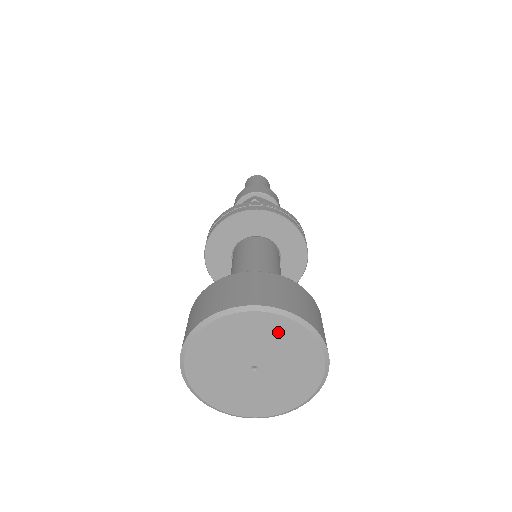
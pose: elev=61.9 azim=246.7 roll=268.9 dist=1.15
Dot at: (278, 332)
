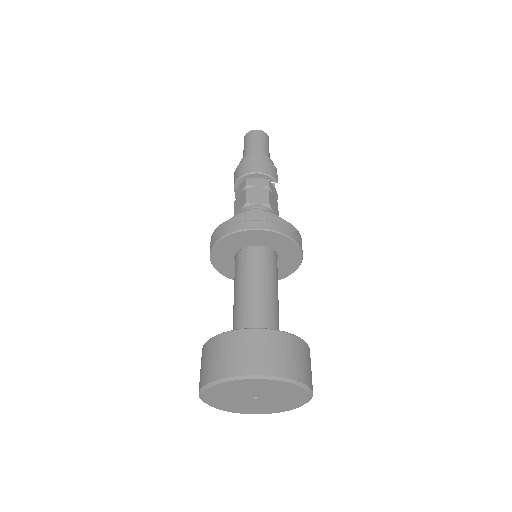
Dot at: (260, 385)
